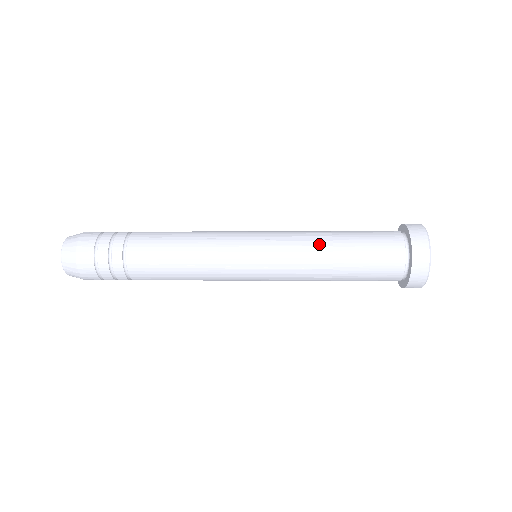
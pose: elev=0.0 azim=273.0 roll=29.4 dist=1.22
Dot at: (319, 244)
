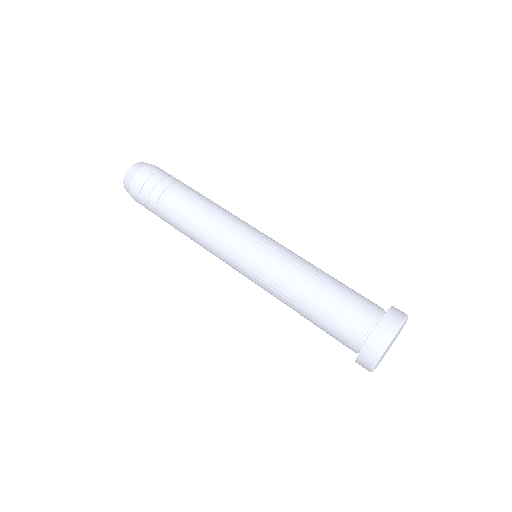
Dot at: (301, 276)
